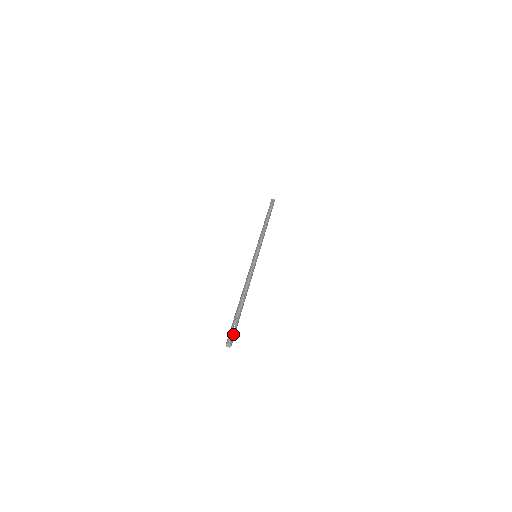
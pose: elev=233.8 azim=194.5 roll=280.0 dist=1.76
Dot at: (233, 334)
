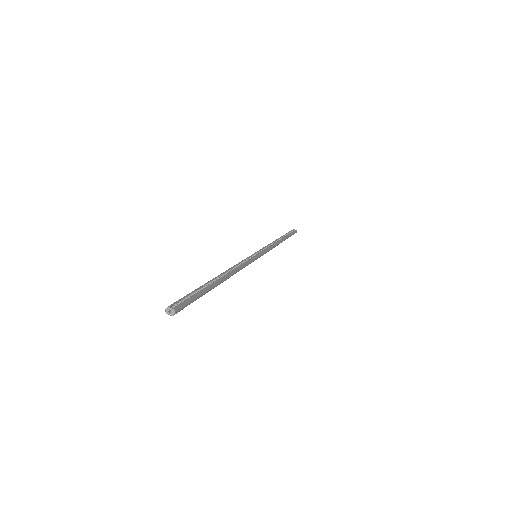
Dot at: (184, 301)
